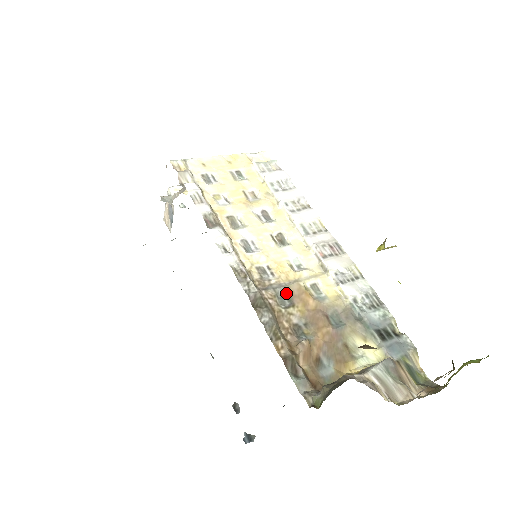
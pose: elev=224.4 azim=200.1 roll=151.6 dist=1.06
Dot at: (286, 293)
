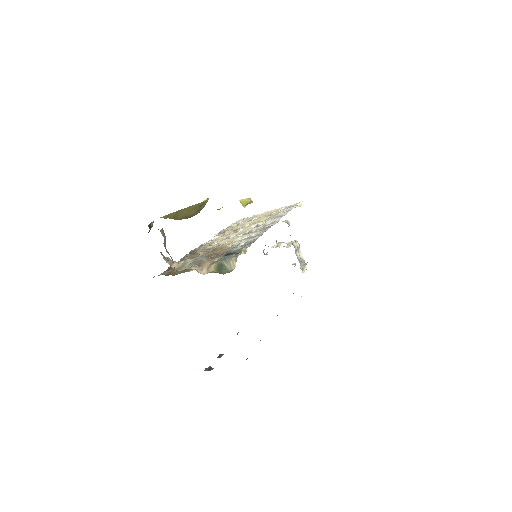
Dot at: (213, 250)
